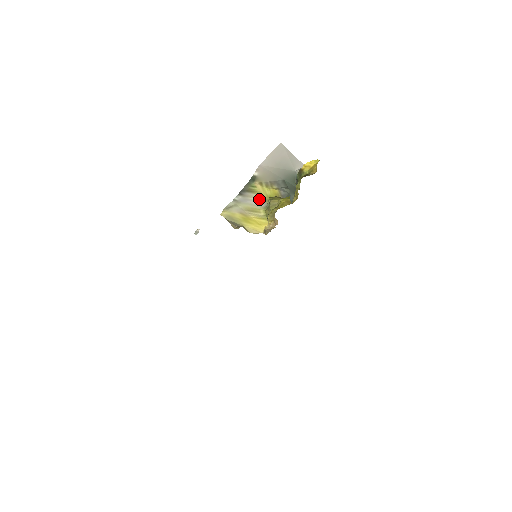
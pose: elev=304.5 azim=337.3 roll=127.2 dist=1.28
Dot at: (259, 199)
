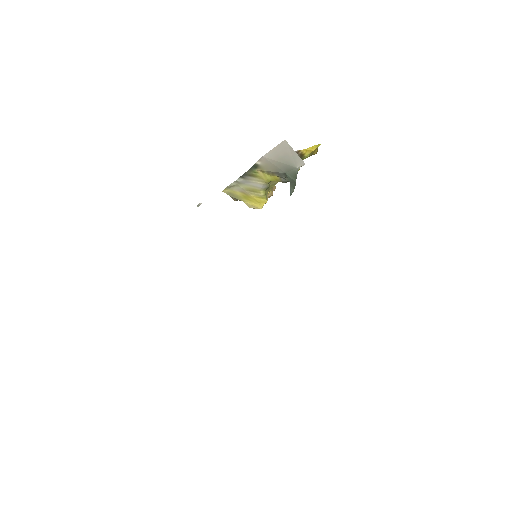
Dot at: (260, 182)
